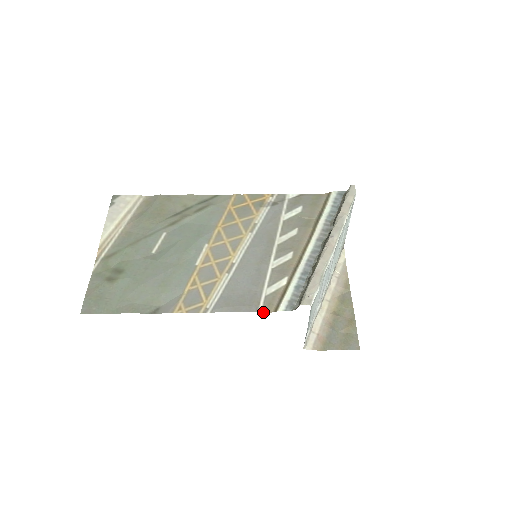
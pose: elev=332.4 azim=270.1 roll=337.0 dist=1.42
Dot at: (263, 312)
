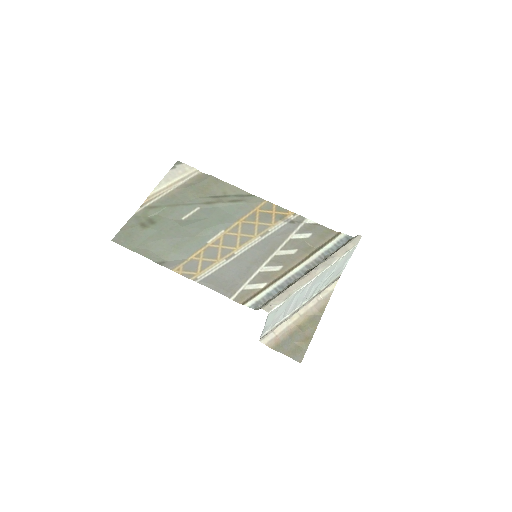
Dot at: (234, 300)
